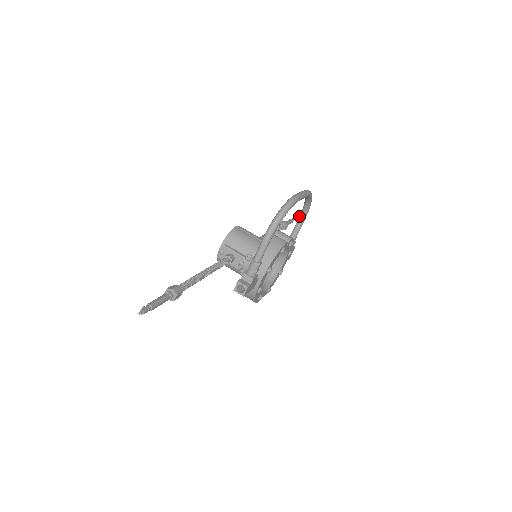
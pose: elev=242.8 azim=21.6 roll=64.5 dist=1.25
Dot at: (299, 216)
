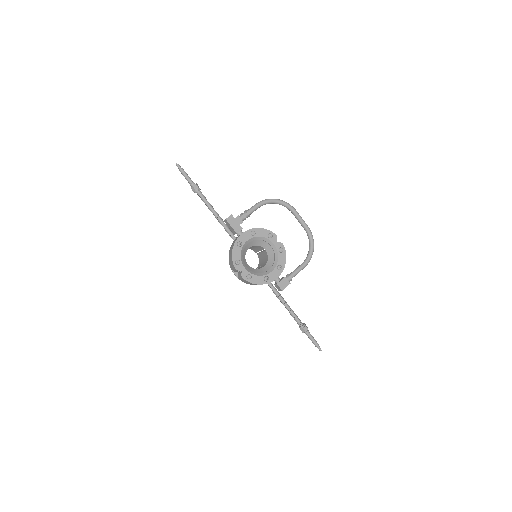
Dot at: (303, 263)
